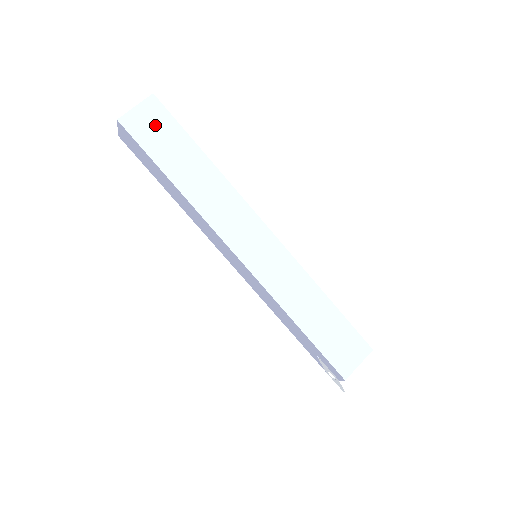
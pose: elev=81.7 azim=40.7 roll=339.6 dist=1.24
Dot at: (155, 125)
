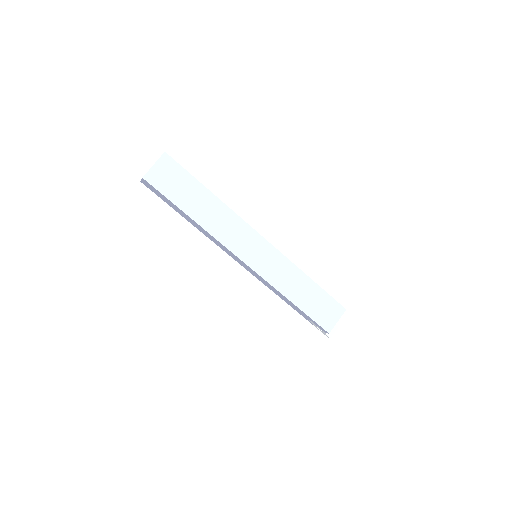
Dot at: (170, 176)
